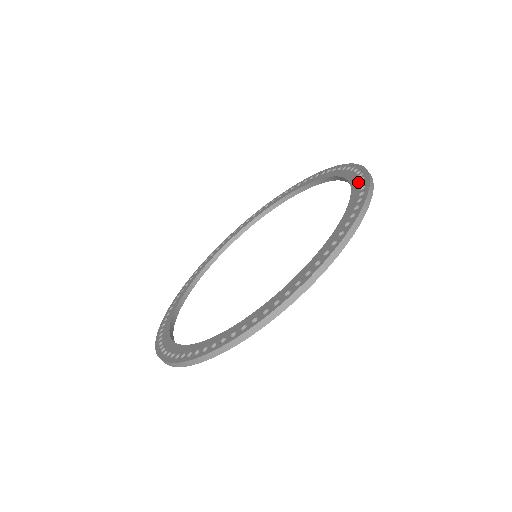
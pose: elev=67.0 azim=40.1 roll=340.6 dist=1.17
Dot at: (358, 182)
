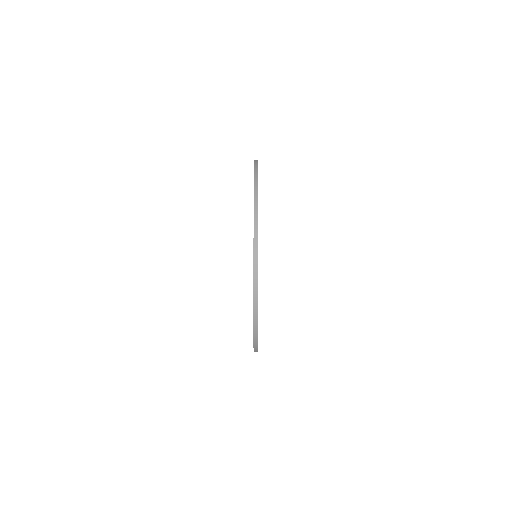
Dot at: occluded
